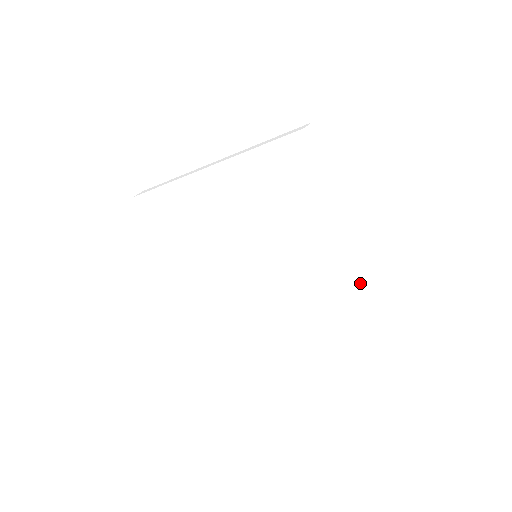
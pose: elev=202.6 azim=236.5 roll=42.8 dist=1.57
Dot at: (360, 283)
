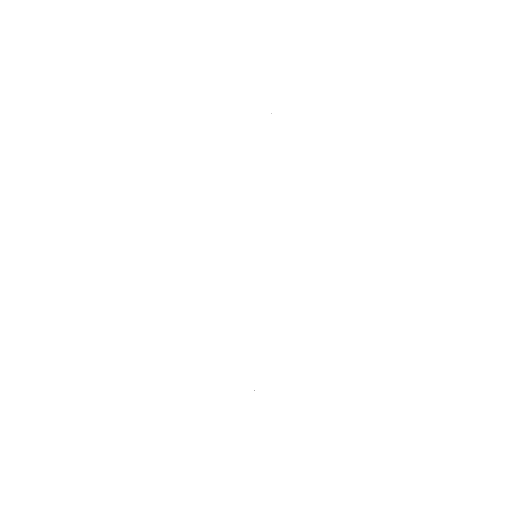
Dot at: (378, 330)
